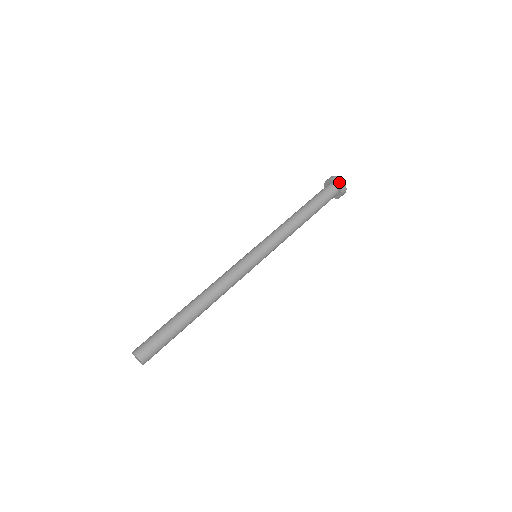
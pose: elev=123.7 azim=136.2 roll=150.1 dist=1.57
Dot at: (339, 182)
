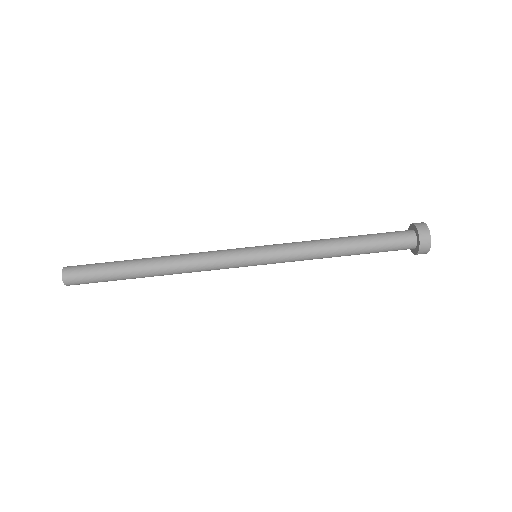
Dot at: (423, 250)
